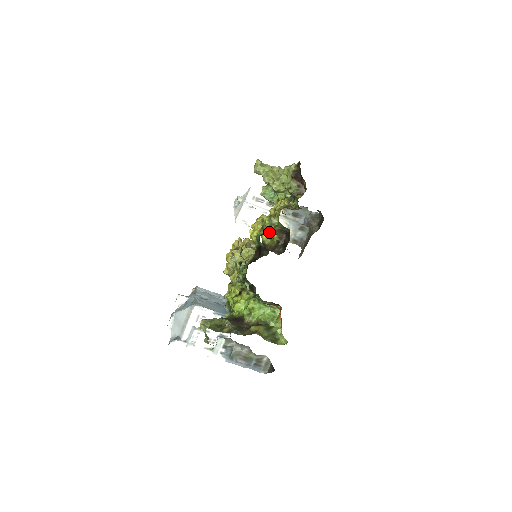
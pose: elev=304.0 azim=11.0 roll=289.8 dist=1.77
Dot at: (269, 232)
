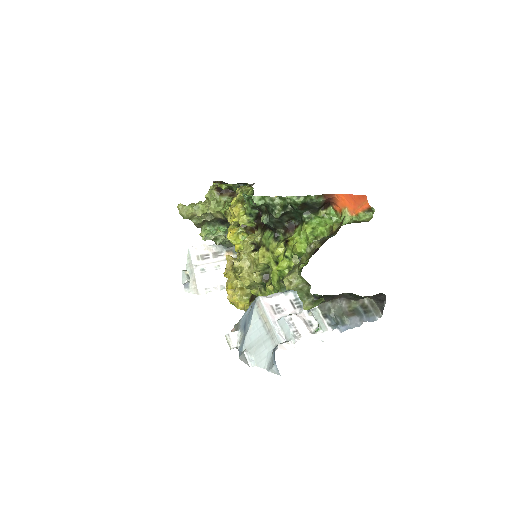
Dot at: occluded
